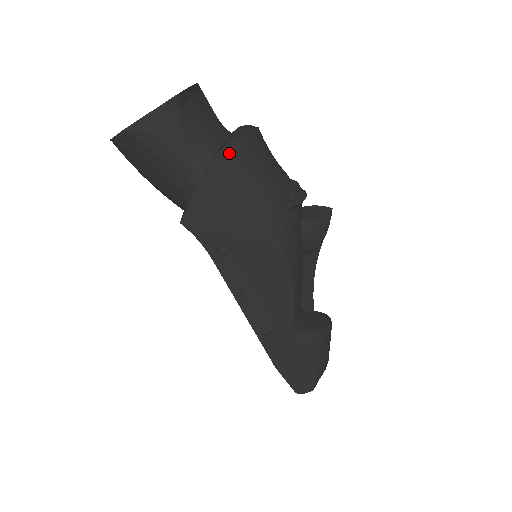
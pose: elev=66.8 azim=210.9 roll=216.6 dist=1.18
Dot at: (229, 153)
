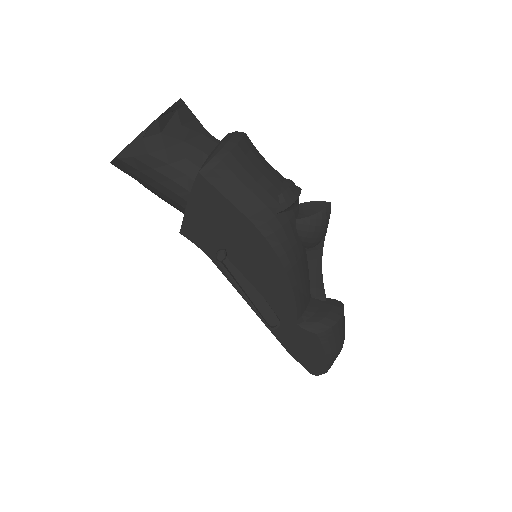
Dot at: (210, 170)
